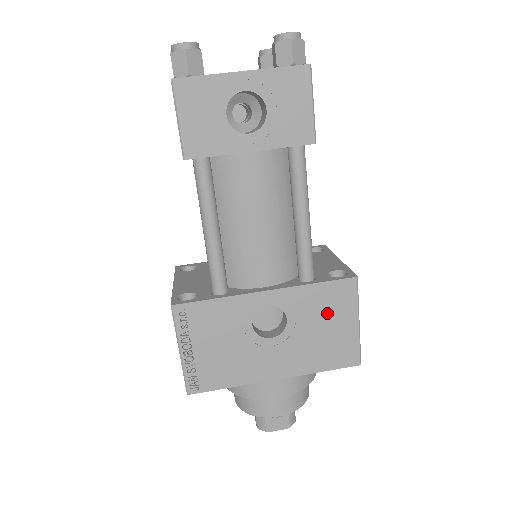
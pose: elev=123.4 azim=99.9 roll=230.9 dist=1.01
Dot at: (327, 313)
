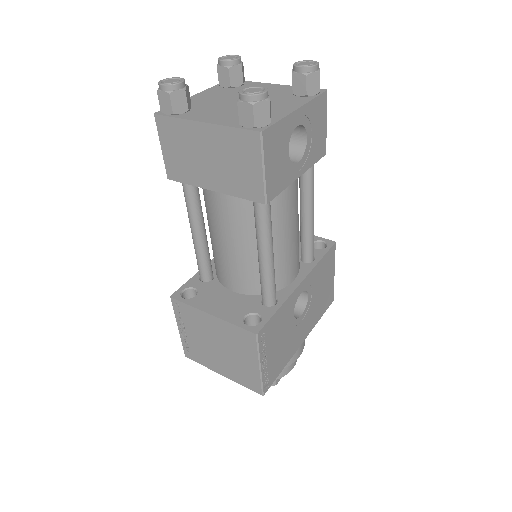
Dot at: (324, 277)
